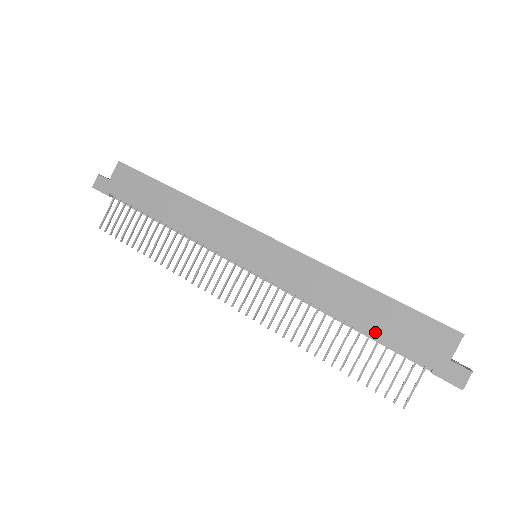
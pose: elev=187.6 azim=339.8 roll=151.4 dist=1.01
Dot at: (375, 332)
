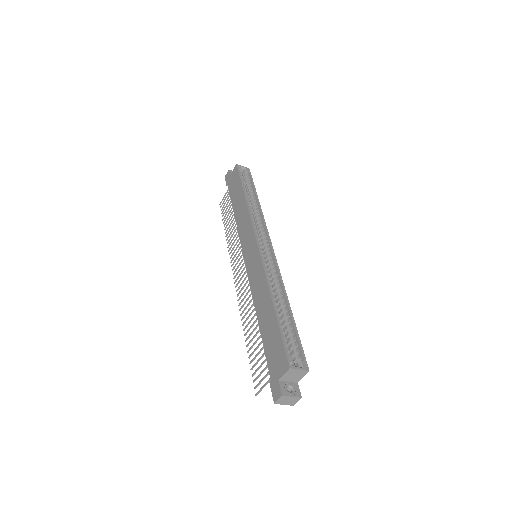
Dot at: (264, 338)
